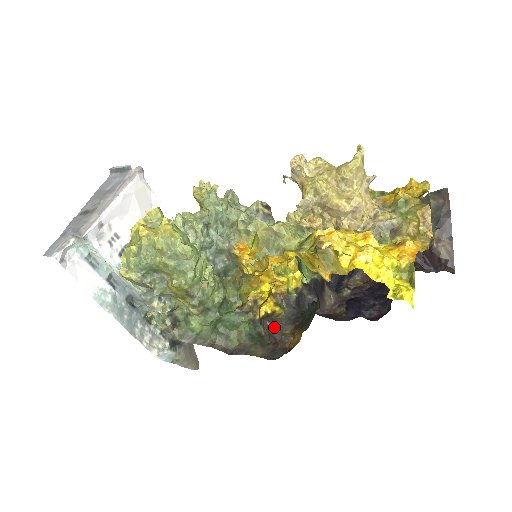
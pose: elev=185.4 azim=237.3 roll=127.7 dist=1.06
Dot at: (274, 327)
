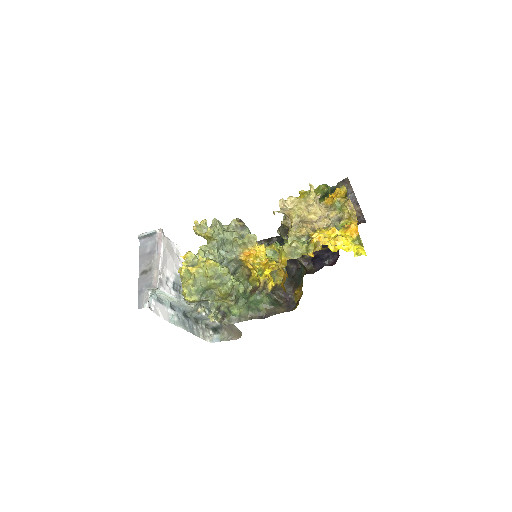
Dot at: (282, 292)
